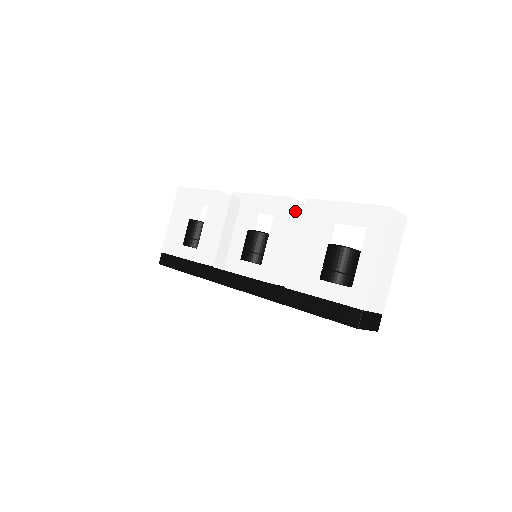
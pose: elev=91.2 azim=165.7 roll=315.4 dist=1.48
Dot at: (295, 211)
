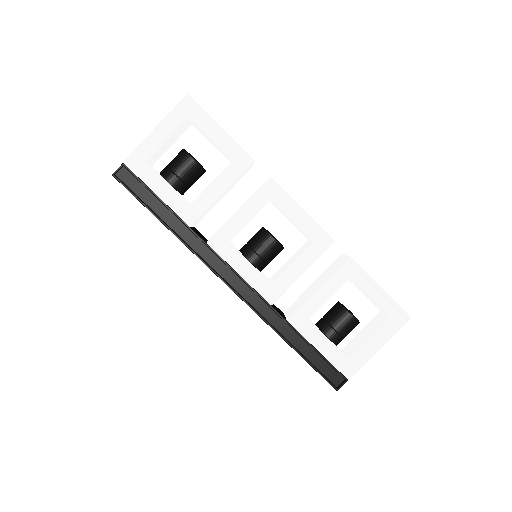
Dot at: occluded
